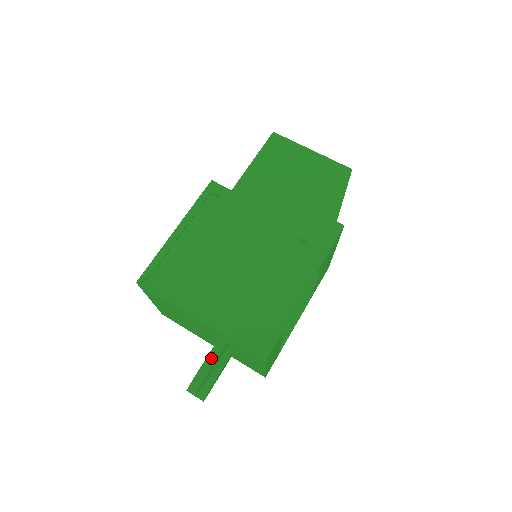
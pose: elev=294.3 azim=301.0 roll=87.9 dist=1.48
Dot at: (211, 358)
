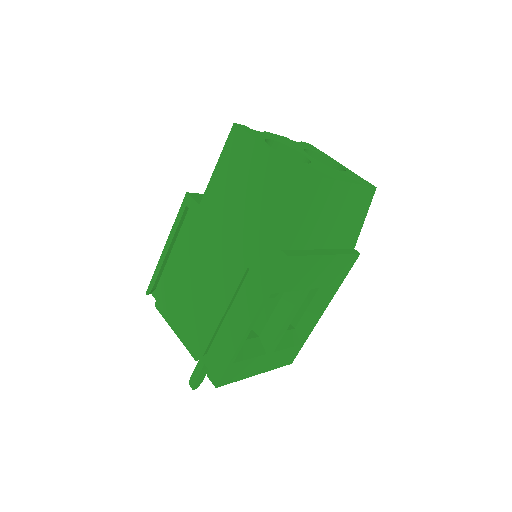
Dot at: (200, 364)
